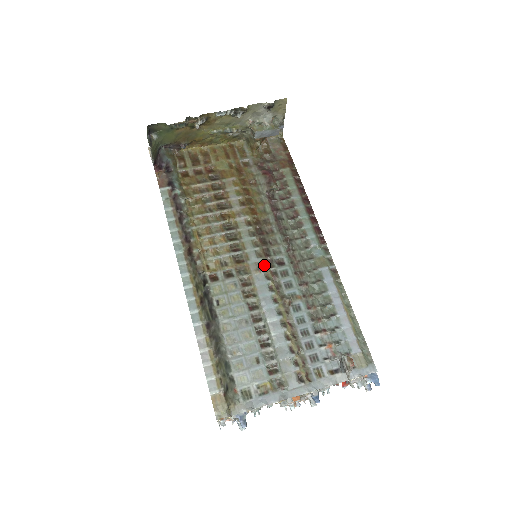
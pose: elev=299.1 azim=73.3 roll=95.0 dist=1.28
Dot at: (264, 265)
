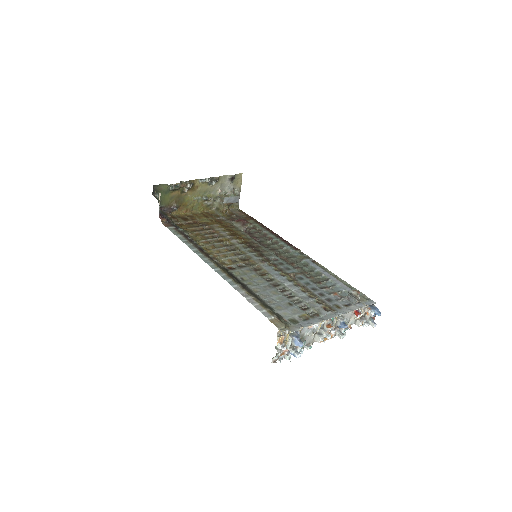
Dot at: (264, 261)
